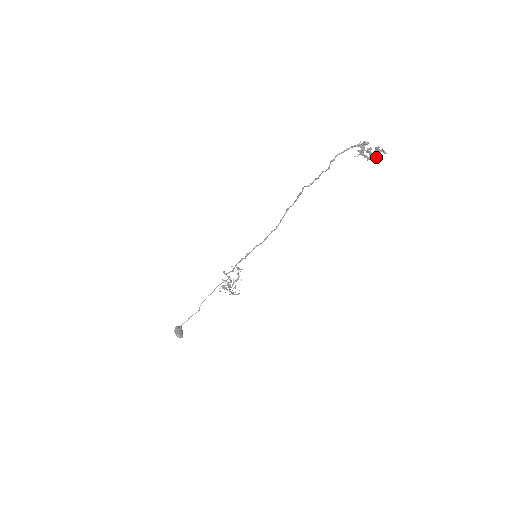
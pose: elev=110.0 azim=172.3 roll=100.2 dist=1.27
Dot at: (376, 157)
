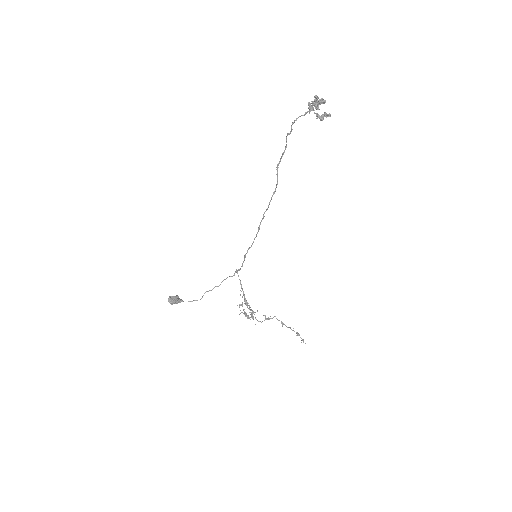
Dot at: (326, 116)
